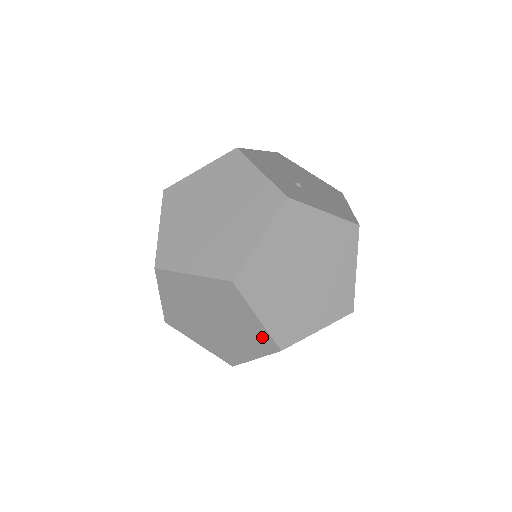
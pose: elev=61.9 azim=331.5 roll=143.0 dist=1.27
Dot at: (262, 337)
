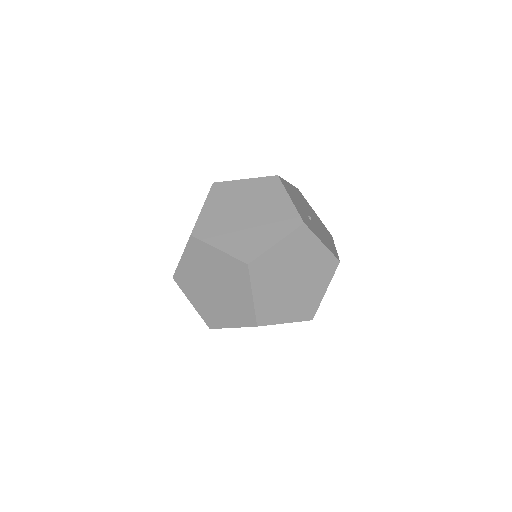
Dot at: (248, 312)
